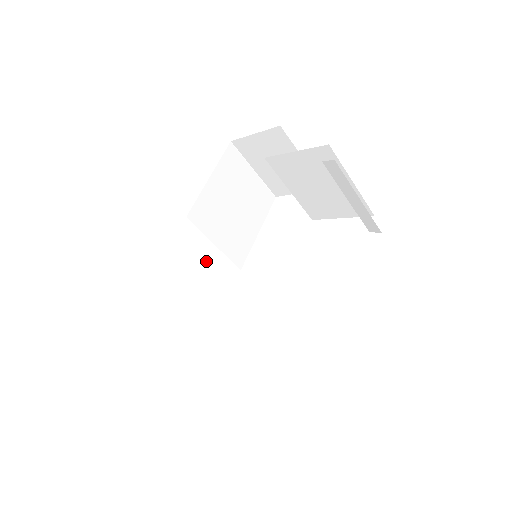
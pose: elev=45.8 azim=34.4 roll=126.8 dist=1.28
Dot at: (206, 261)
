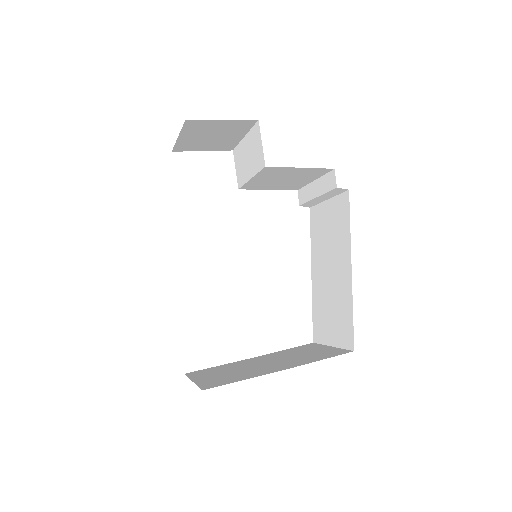
Dot at: occluded
